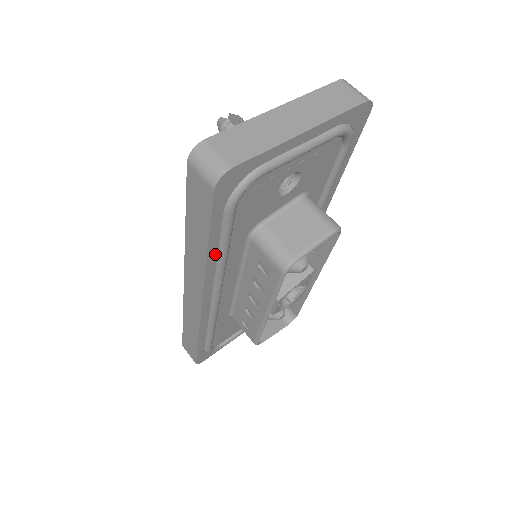
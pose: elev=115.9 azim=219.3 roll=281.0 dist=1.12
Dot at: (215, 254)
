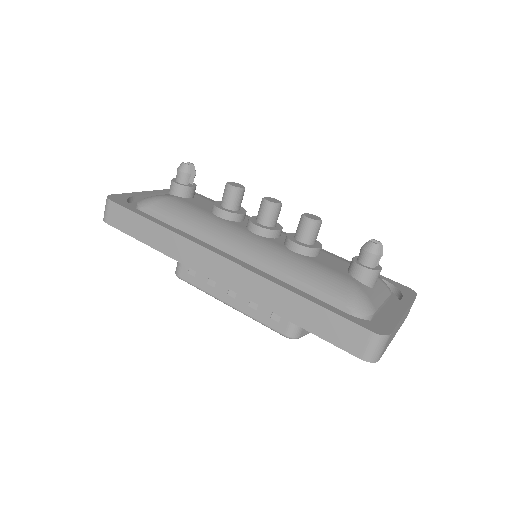
Dot at: occluded
